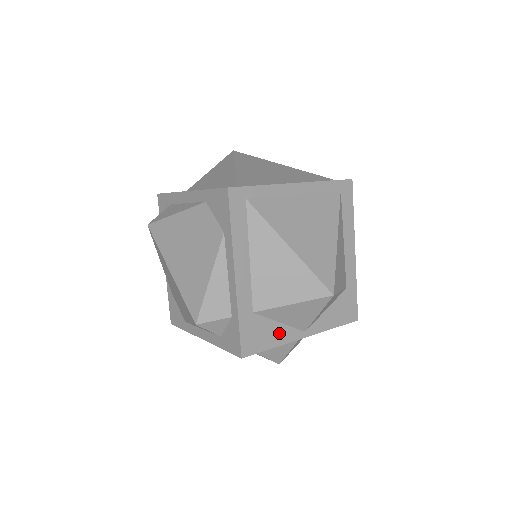
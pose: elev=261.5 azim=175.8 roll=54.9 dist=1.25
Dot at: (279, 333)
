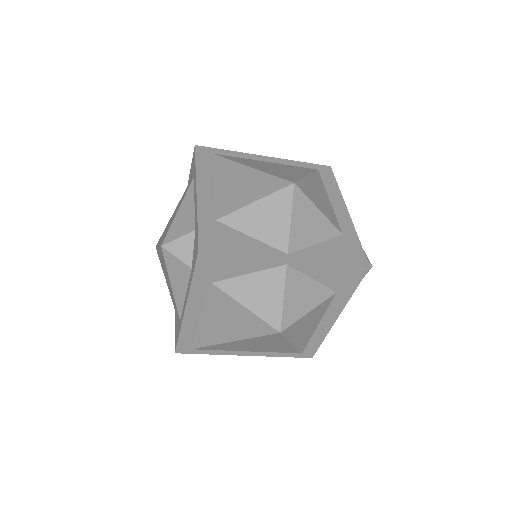
Dot at: (250, 245)
